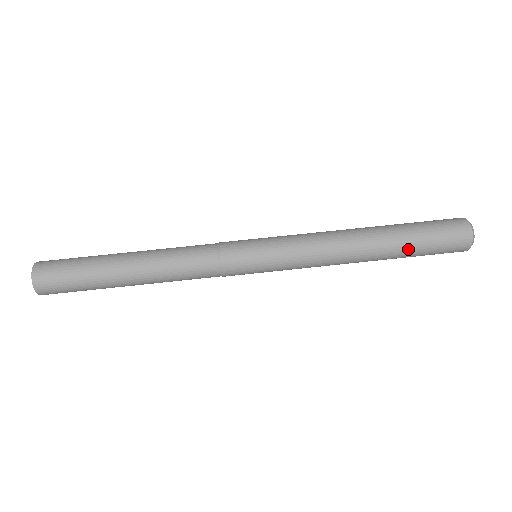
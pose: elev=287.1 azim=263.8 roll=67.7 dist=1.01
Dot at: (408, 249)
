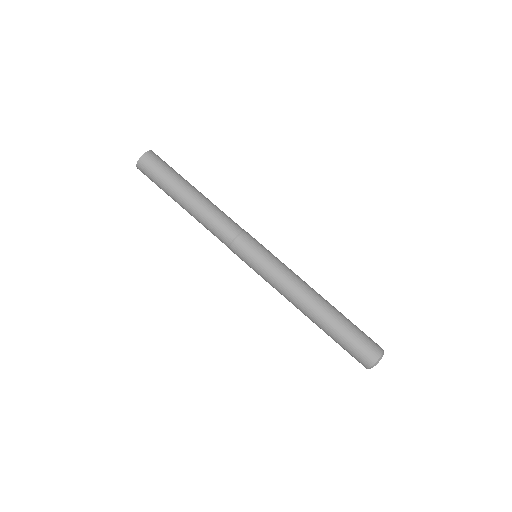
Dot at: (330, 336)
